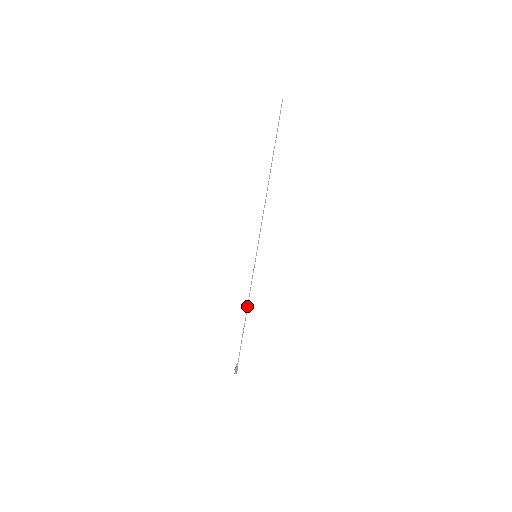
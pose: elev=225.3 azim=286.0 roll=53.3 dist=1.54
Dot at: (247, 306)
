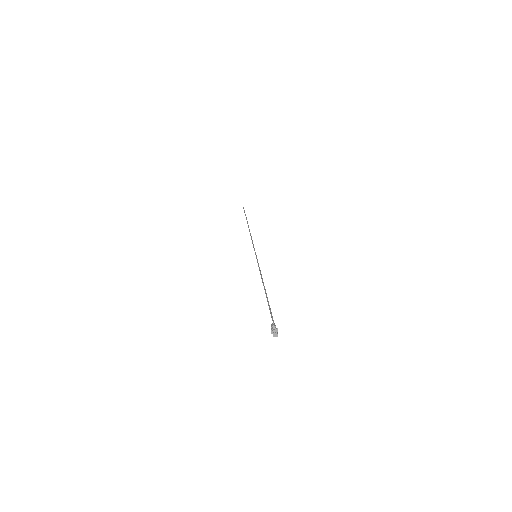
Dot at: (262, 282)
